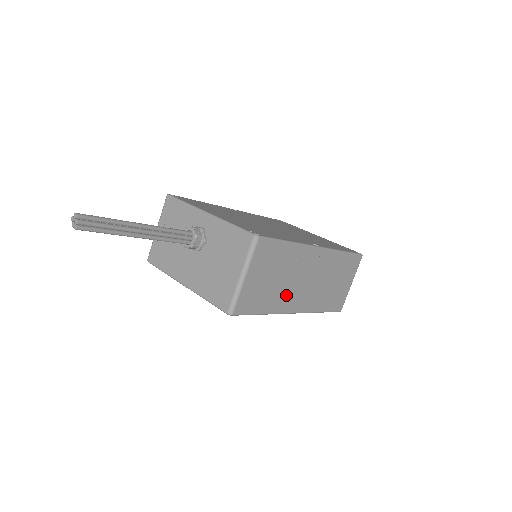
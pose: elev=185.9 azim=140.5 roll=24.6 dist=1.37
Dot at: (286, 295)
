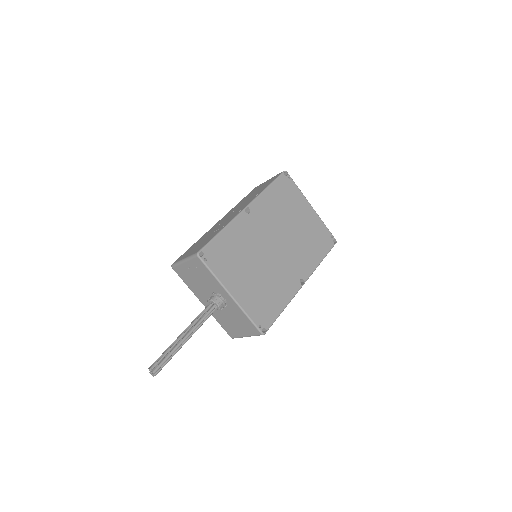
Dot at: occluded
